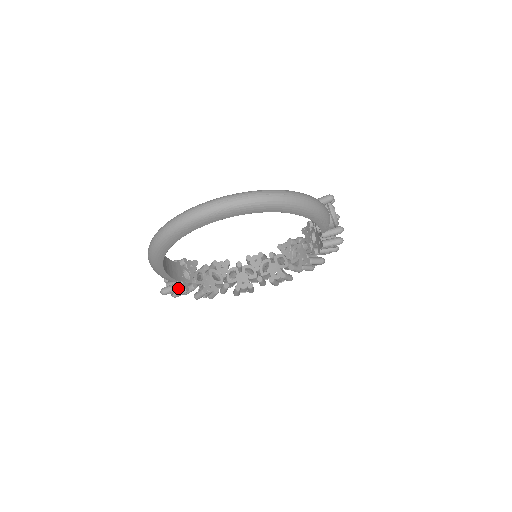
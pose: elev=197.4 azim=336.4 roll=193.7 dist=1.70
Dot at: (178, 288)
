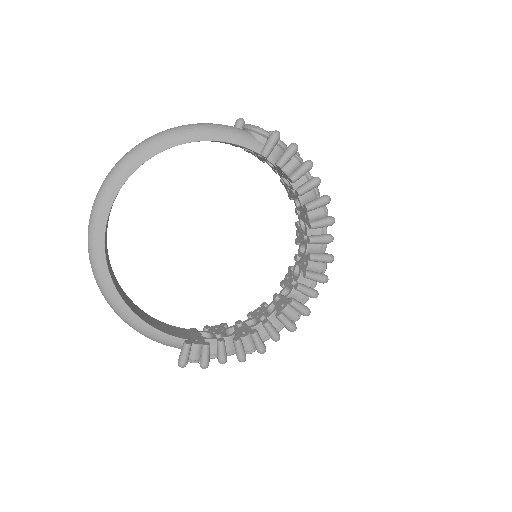
Dot at: (187, 344)
